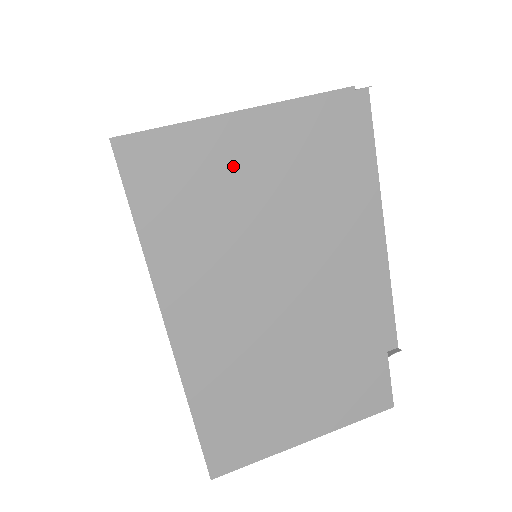
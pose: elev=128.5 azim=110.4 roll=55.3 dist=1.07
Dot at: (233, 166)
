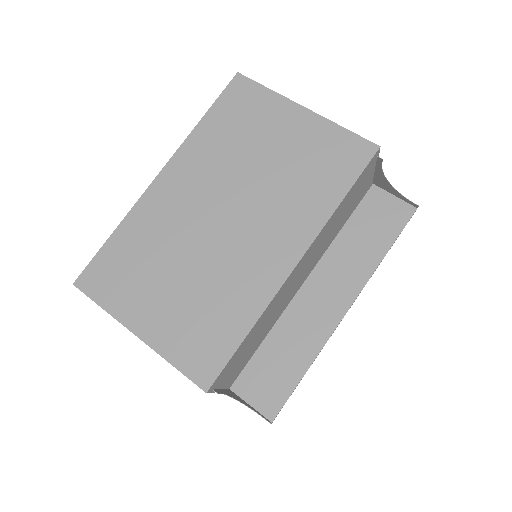
Dot at: (275, 128)
